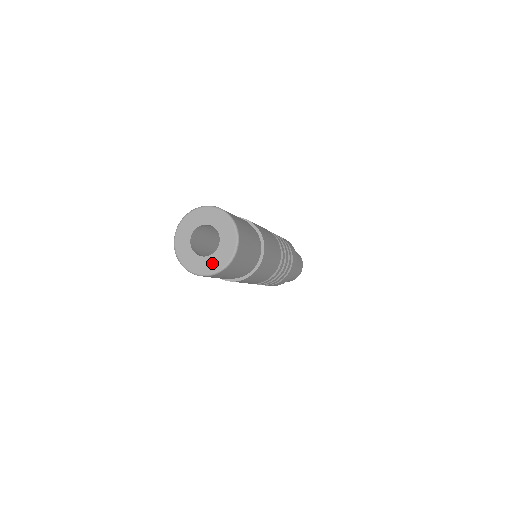
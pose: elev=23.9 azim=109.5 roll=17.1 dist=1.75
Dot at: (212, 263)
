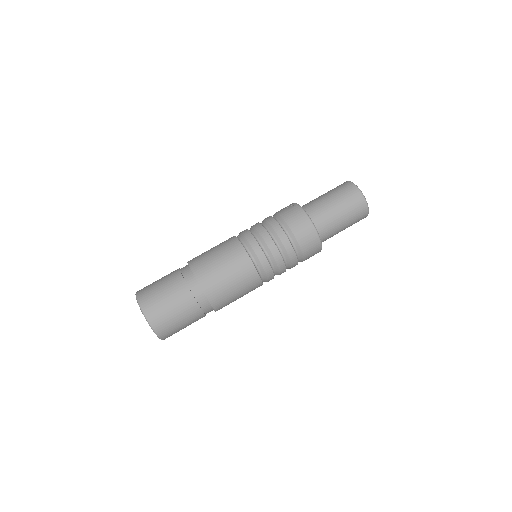
Dot at: occluded
